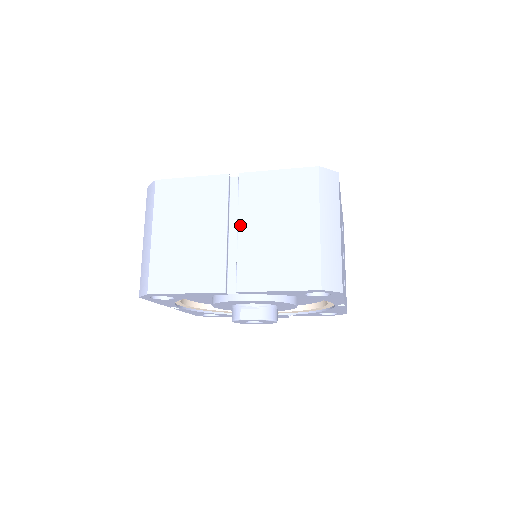
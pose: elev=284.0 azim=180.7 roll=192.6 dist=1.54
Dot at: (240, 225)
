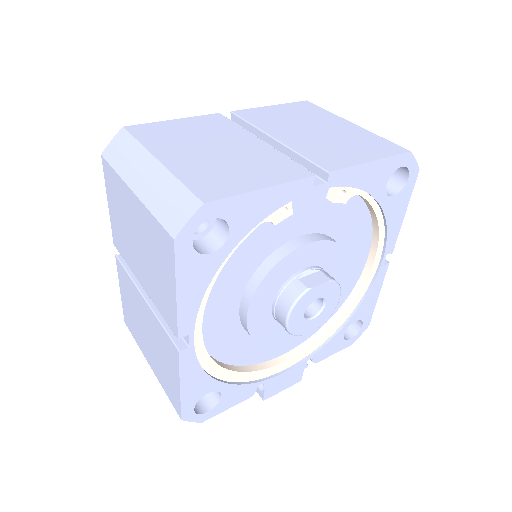
Dot at: (272, 135)
